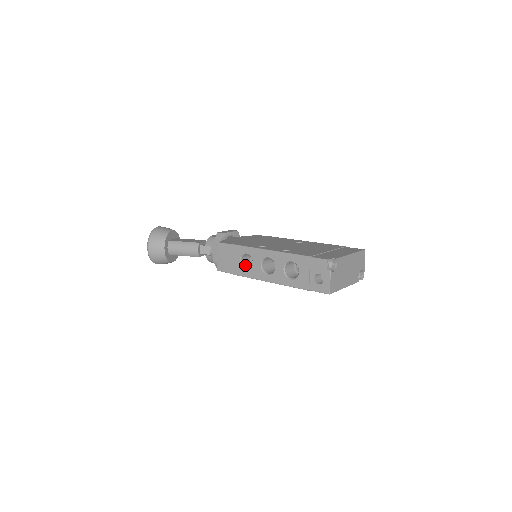
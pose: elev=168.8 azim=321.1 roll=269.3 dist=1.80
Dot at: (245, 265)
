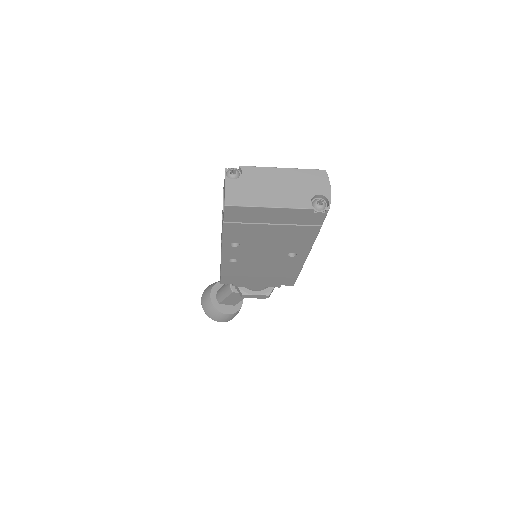
Dot at: occluded
